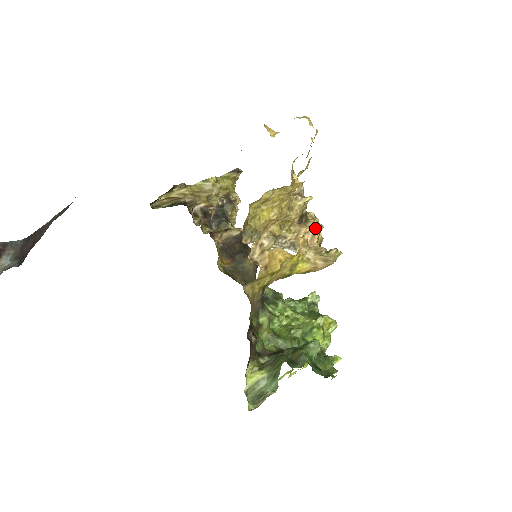
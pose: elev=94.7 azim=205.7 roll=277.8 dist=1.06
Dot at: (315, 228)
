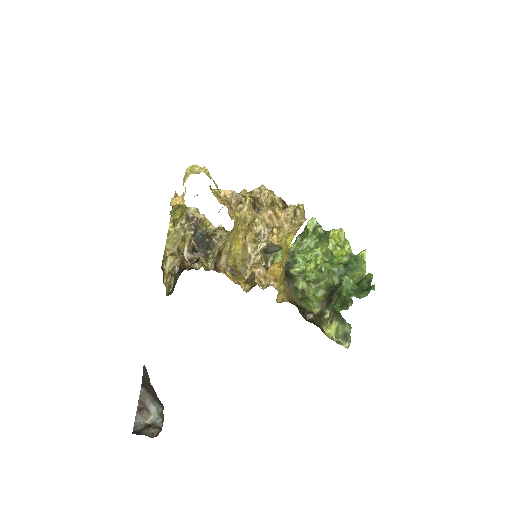
Dot at: (270, 203)
